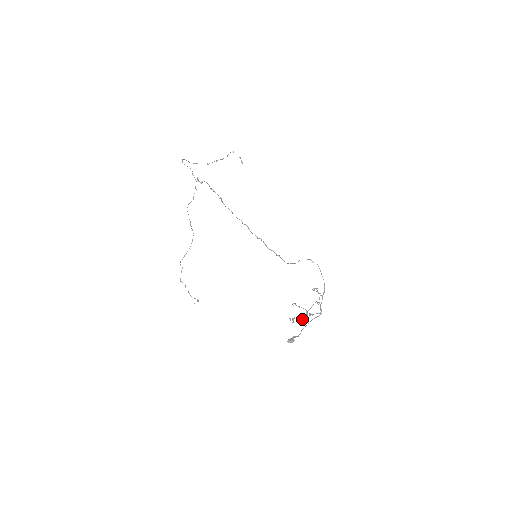
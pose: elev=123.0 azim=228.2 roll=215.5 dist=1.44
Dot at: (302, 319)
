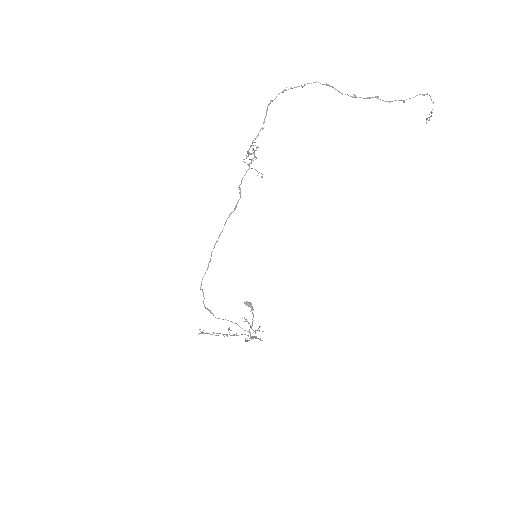
Dot at: (228, 328)
